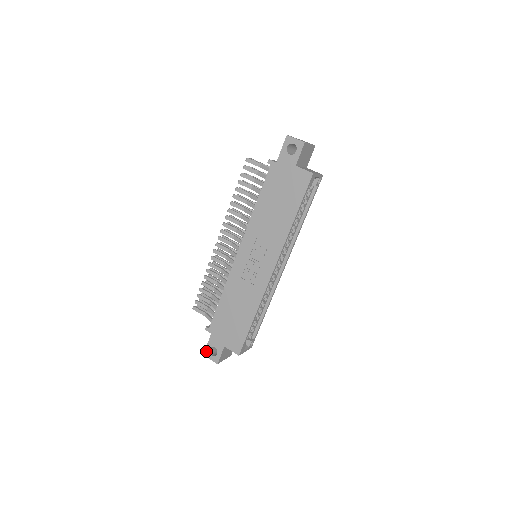
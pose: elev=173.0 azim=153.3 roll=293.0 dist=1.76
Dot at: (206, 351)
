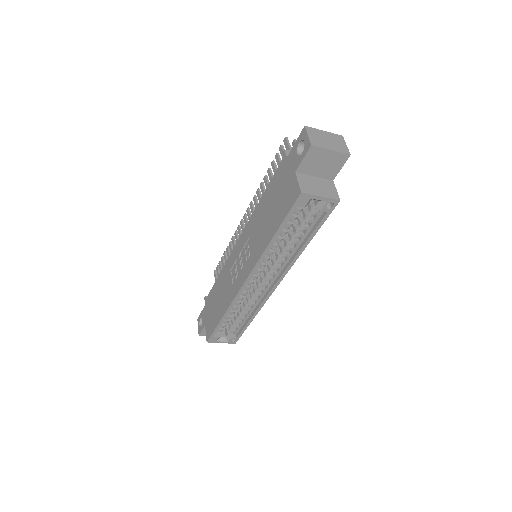
Dot at: (199, 317)
